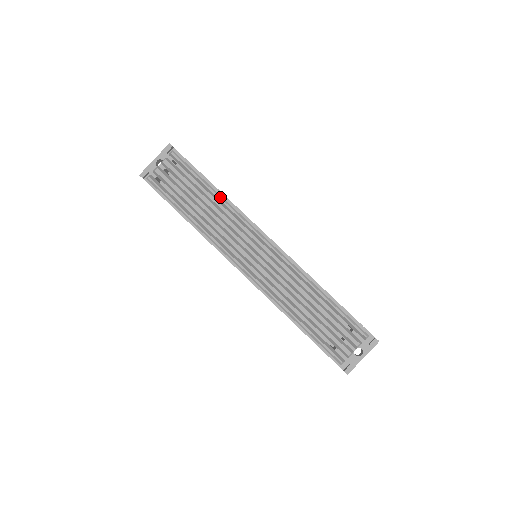
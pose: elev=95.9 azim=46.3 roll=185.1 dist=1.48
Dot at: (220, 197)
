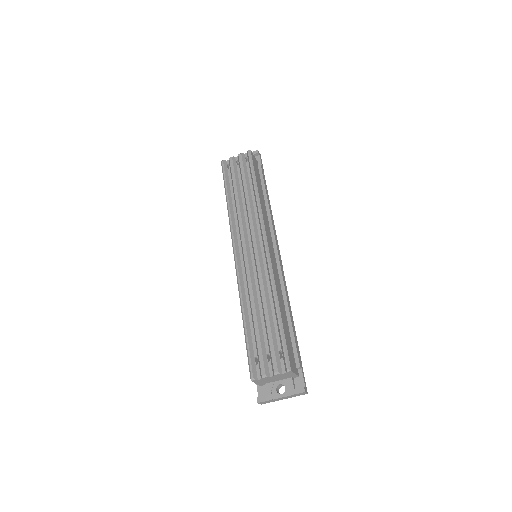
Dot at: (257, 194)
